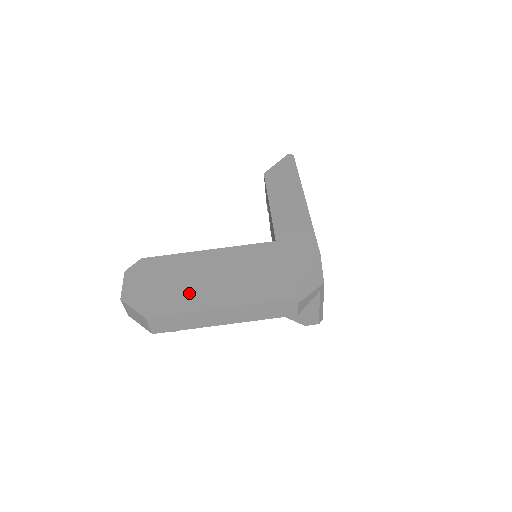
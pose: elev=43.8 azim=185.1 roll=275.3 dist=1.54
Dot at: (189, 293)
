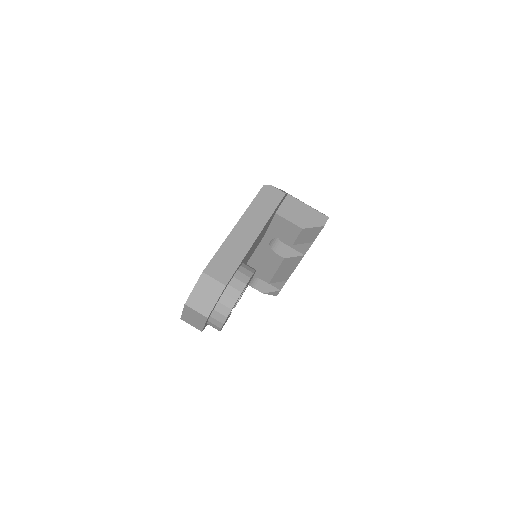
Dot at: occluded
